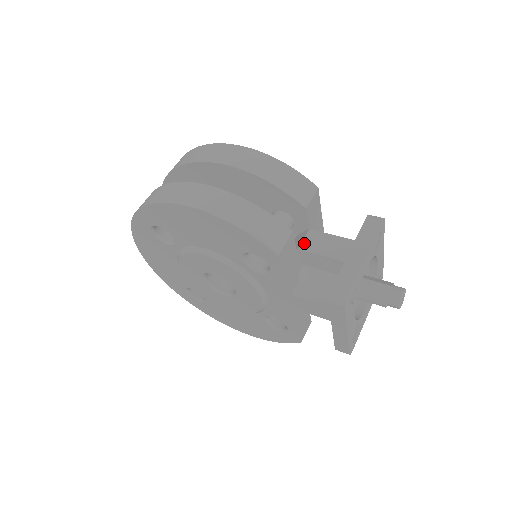
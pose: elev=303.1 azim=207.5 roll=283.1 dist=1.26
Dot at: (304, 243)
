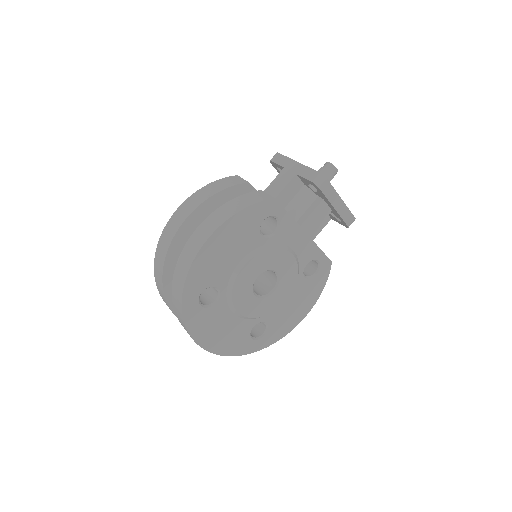
Dot at: occluded
